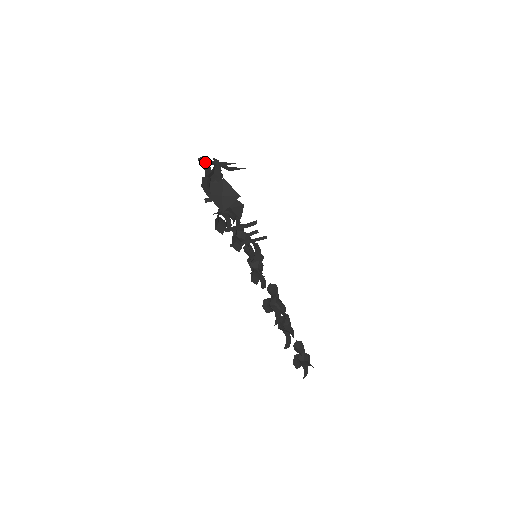
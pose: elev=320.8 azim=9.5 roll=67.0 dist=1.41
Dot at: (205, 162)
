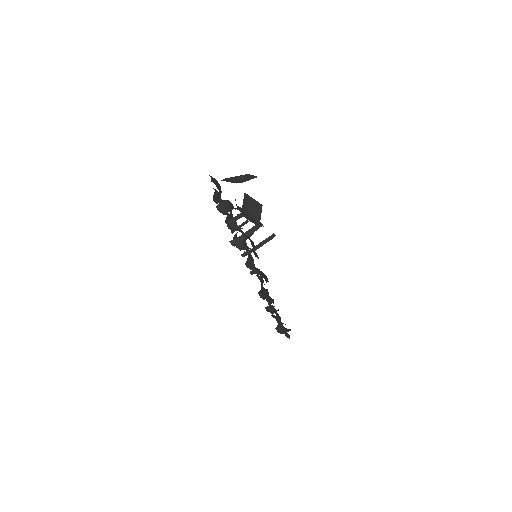
Dot at: (215, 182)
